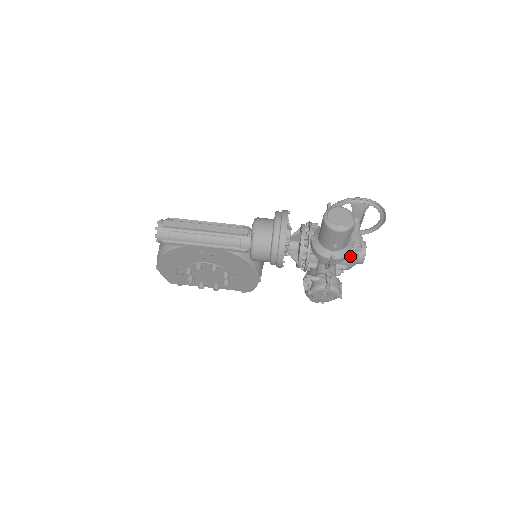
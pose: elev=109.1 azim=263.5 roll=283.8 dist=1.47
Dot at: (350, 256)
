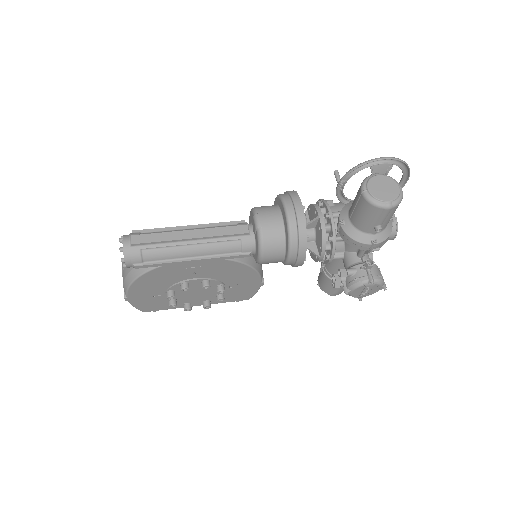
Dot at: occluded
